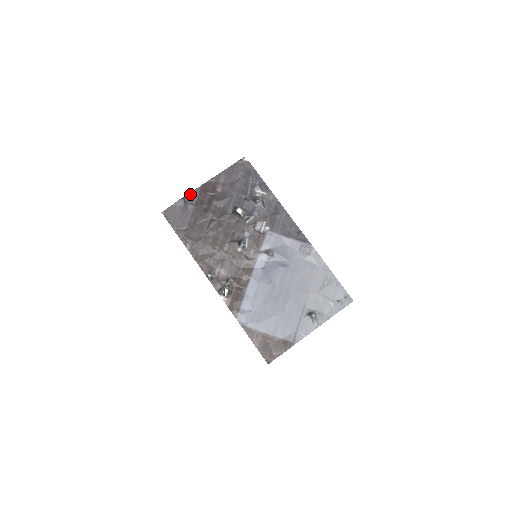
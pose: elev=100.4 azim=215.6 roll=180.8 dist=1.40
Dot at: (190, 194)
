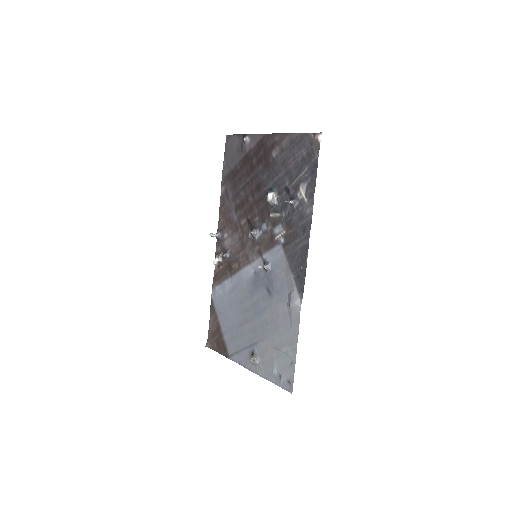
Dot at: (252, 135)
